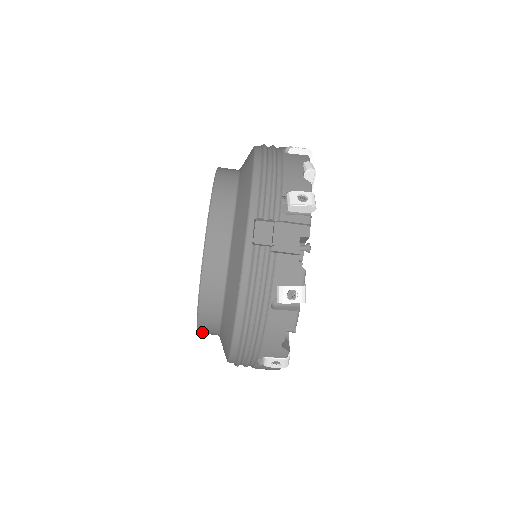
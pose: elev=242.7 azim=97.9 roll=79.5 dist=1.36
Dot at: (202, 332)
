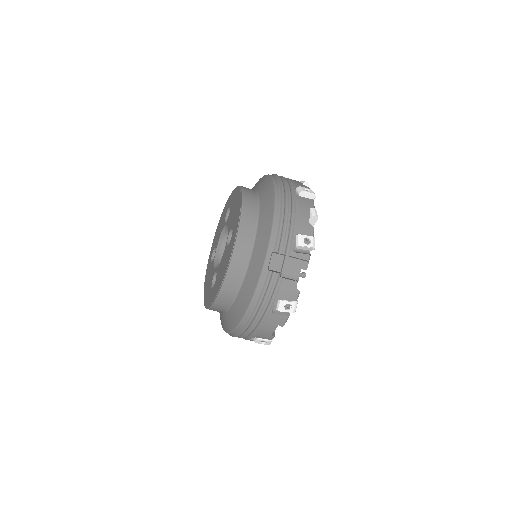
Dot at: occluded
